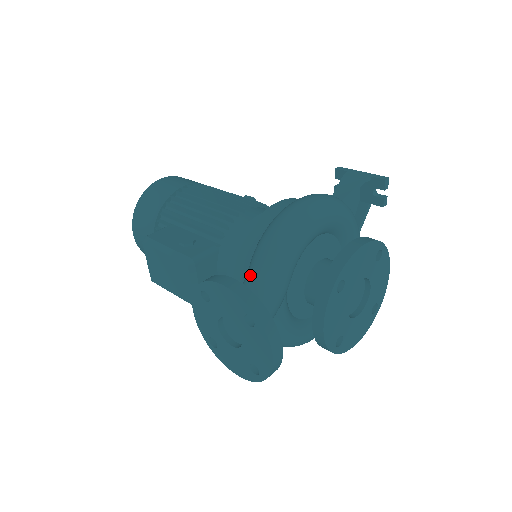
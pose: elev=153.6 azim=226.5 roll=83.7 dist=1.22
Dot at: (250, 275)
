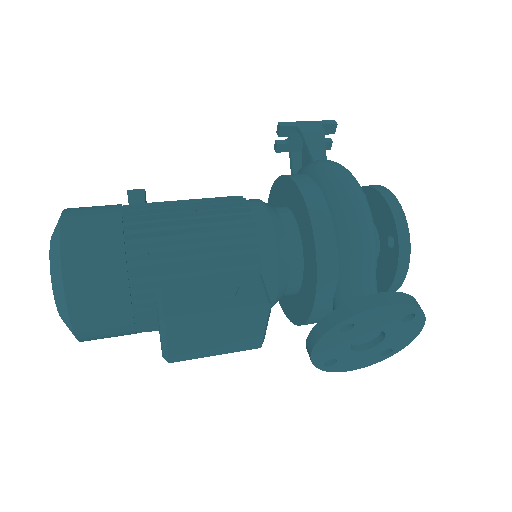
Dot at: (357, 279)
